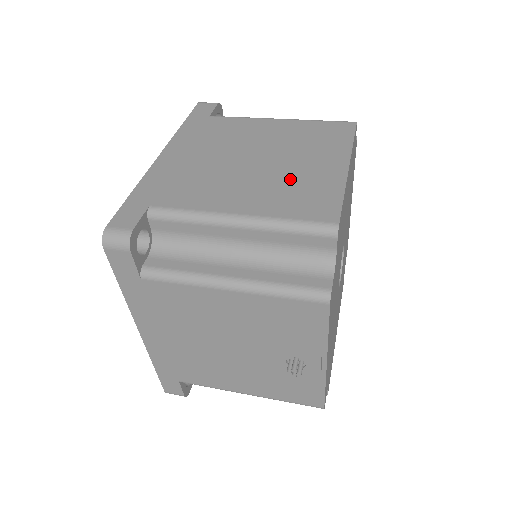
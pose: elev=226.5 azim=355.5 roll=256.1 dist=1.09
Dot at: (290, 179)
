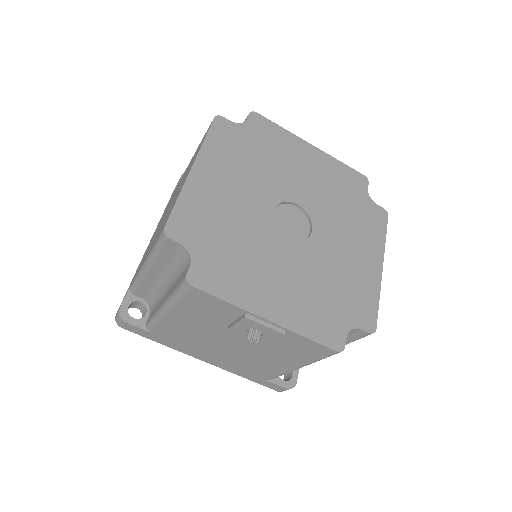
Dot at: (169, 210)
